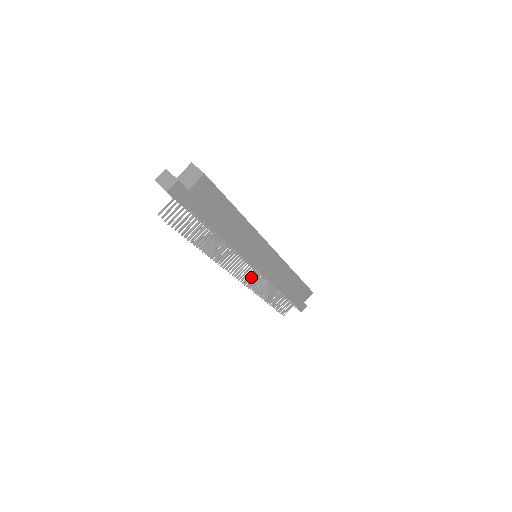
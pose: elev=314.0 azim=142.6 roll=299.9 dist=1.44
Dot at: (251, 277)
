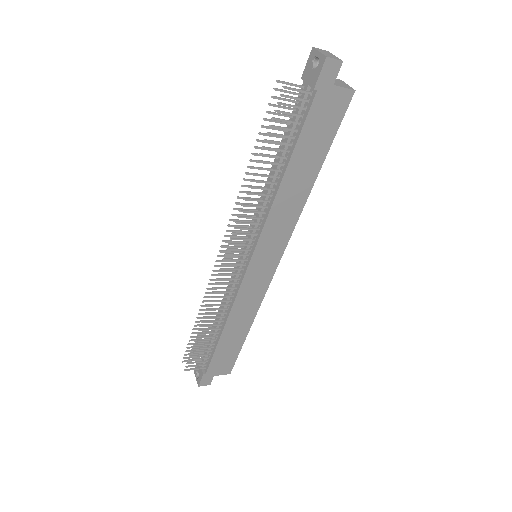
Dot at: (231, 273)
